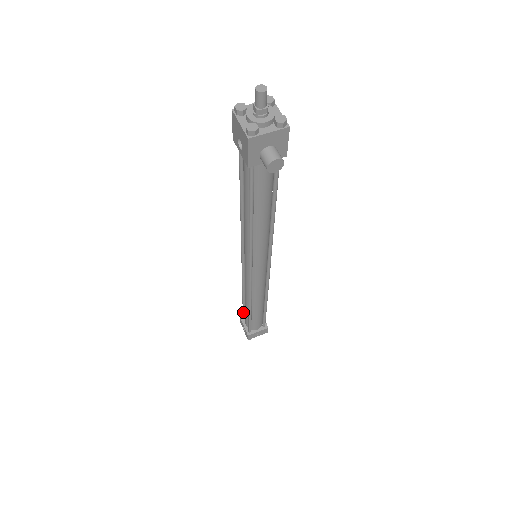
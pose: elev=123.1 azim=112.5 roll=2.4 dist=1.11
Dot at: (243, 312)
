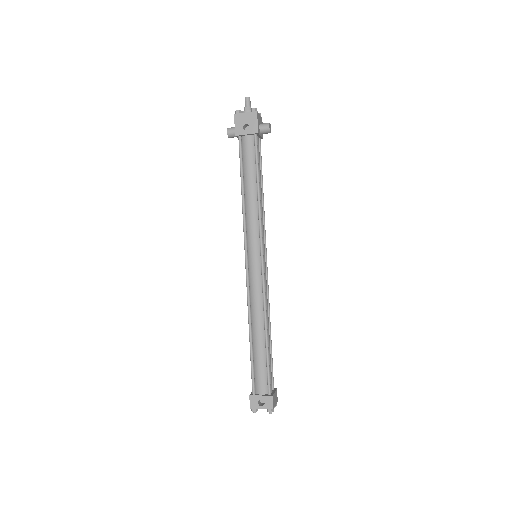
Dot at: (253, 376)
